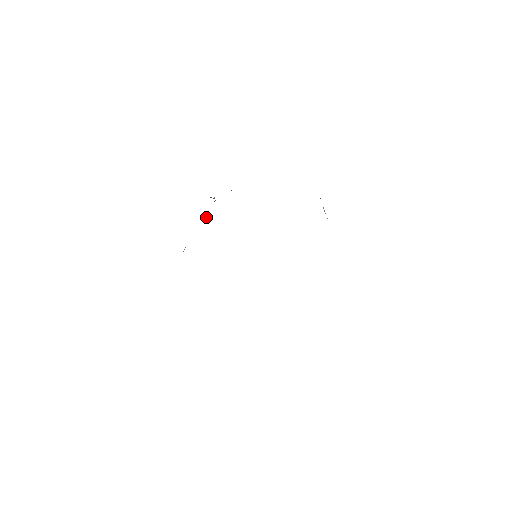
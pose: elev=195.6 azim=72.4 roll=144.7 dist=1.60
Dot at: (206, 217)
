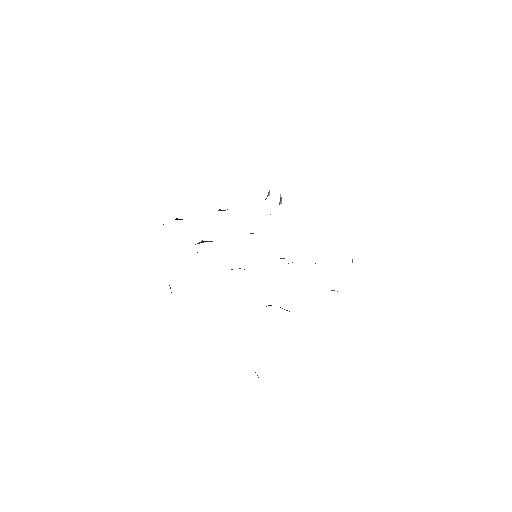
Dot at: occluded
